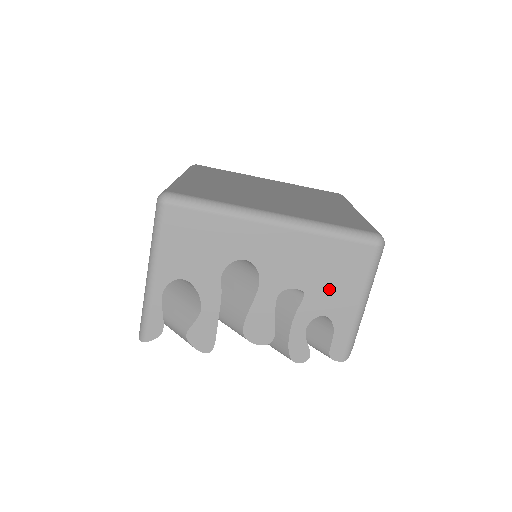
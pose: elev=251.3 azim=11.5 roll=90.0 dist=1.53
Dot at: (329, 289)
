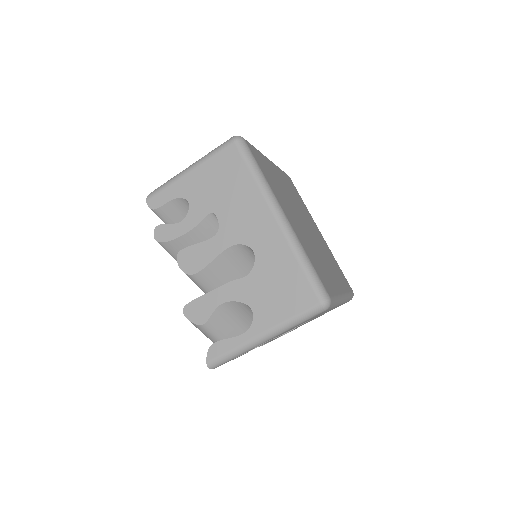
Dot at: occluded
